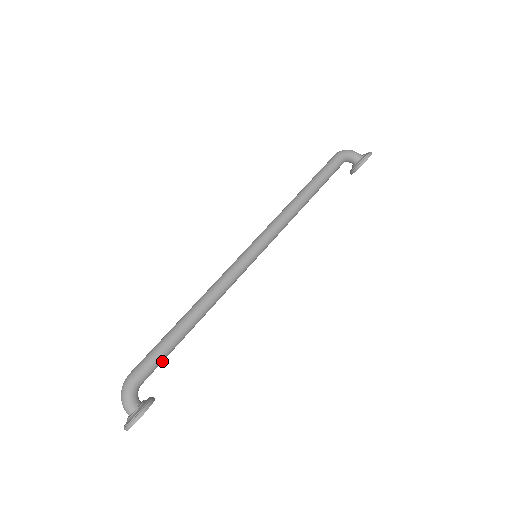
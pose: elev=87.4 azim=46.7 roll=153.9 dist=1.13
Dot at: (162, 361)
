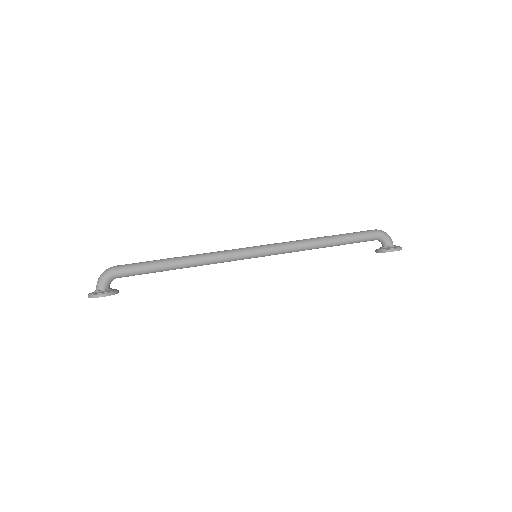
Dot at: (141, 274)
